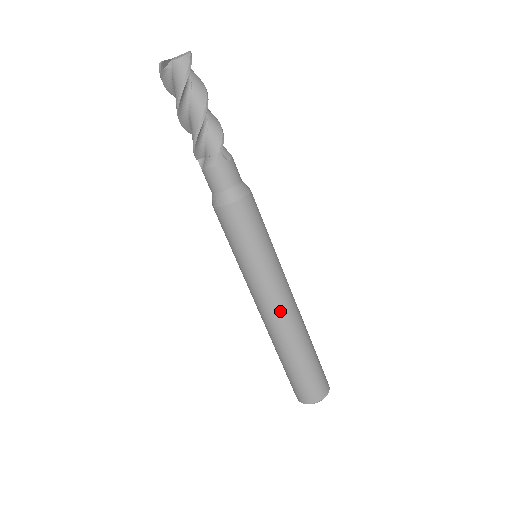
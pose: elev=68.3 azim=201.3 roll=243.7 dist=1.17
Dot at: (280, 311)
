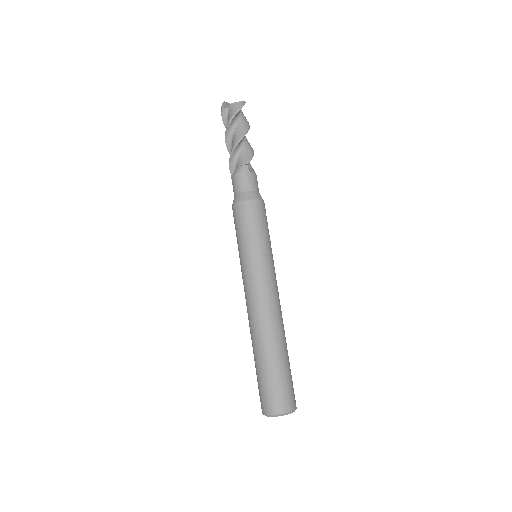
Dot at: (263, 303)
